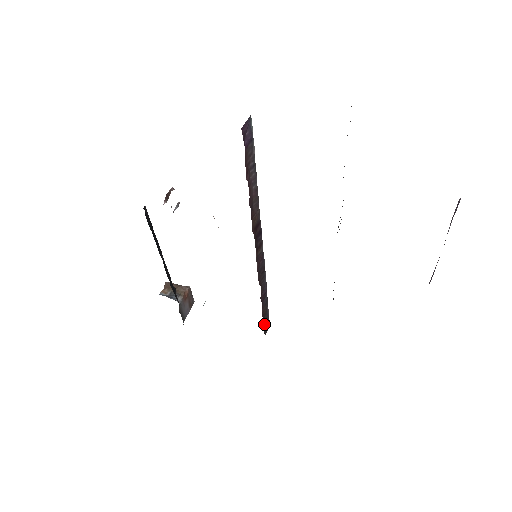
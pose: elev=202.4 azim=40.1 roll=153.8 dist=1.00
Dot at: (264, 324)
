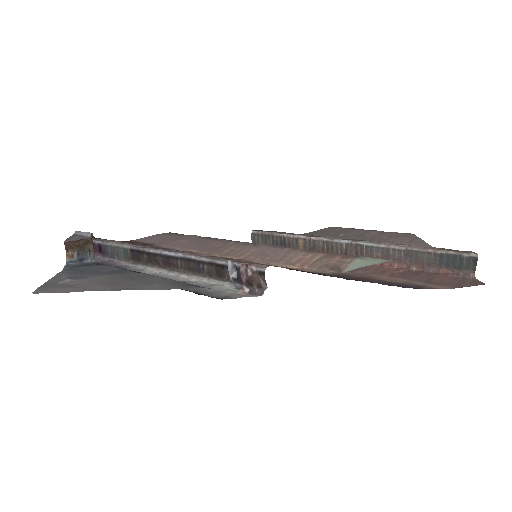
Dot at: occluded
